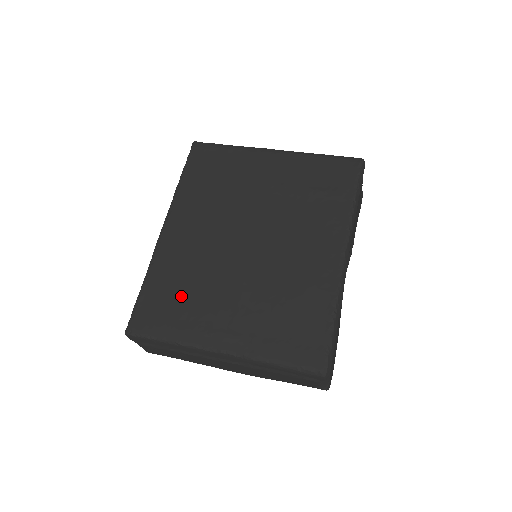
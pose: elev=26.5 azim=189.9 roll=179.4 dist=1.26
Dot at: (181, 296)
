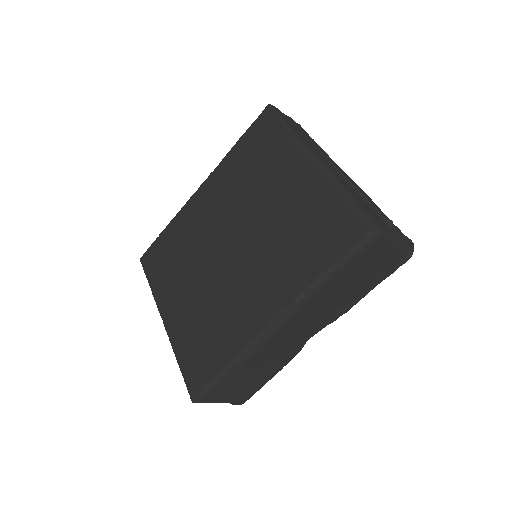
Dot at: (172, 258)
